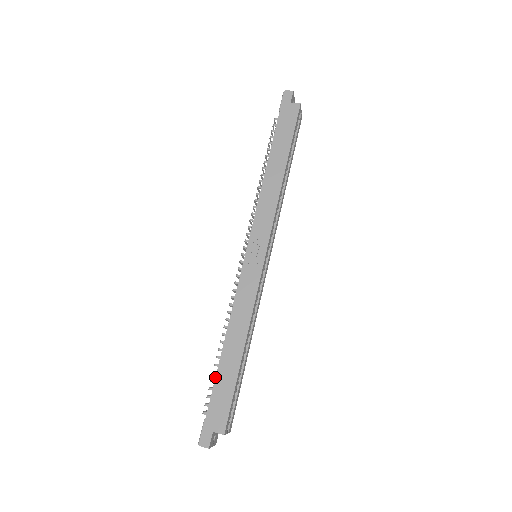
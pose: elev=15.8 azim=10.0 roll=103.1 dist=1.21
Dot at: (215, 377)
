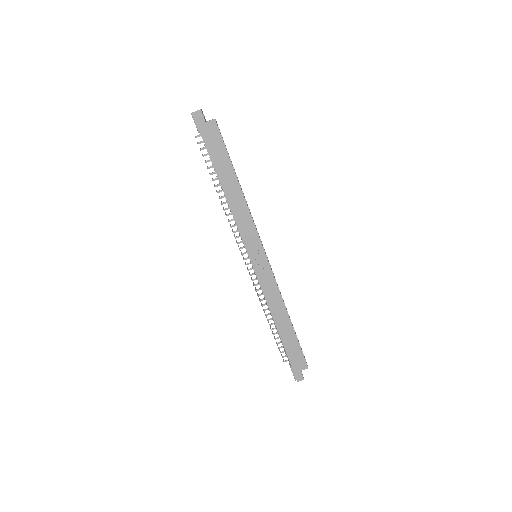
Dot at: (283, 345)
